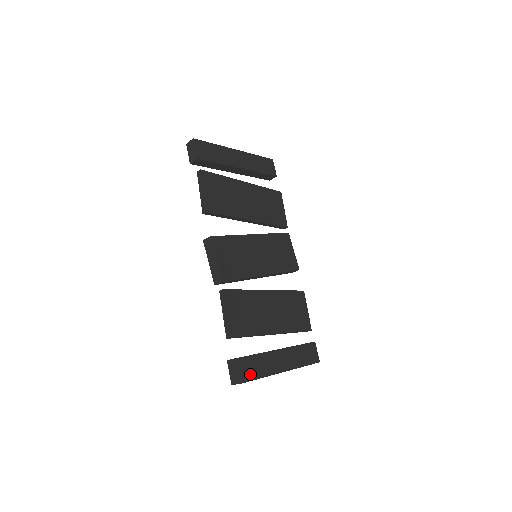
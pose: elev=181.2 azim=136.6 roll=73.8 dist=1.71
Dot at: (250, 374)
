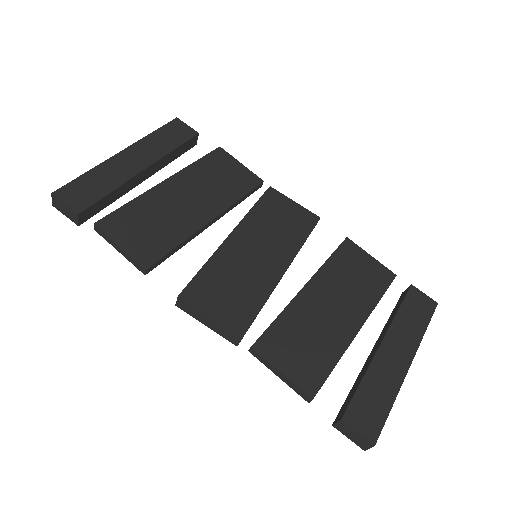
Dot at: (375, 418)
